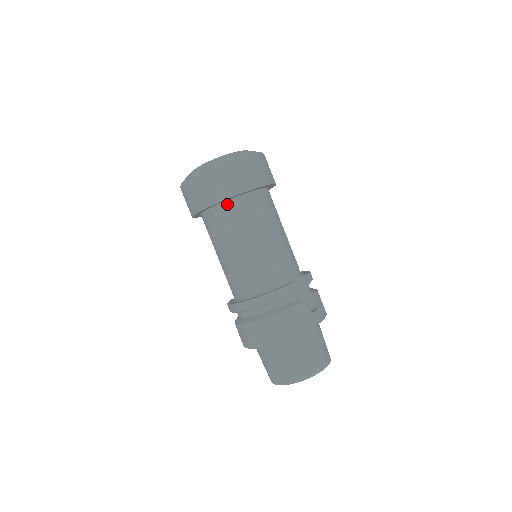
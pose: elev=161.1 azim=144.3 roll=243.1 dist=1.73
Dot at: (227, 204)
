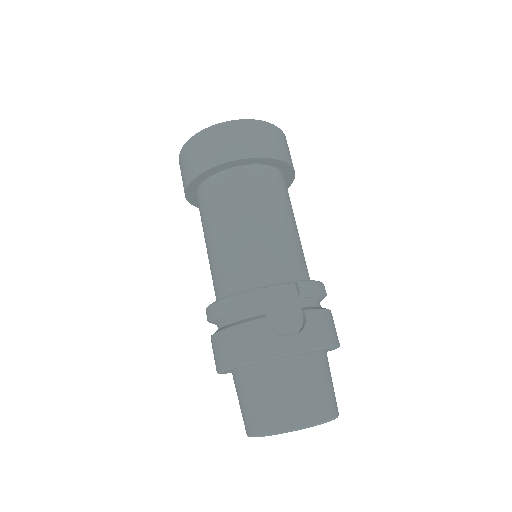
Dot at: (204, 185)
